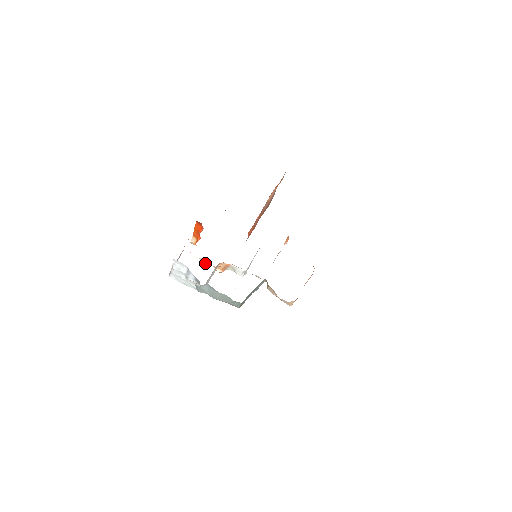
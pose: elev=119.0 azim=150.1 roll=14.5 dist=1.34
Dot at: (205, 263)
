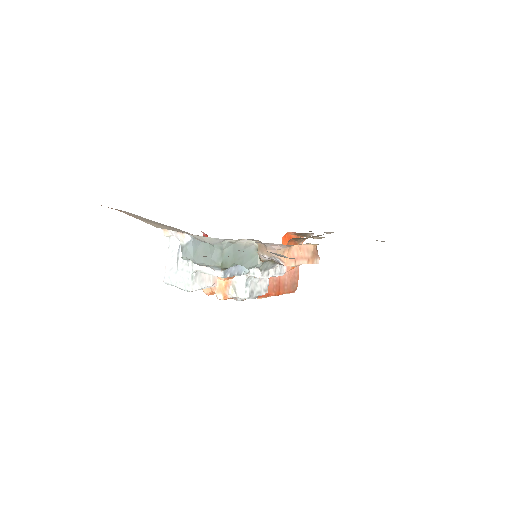
Dot at: (207, 293)
